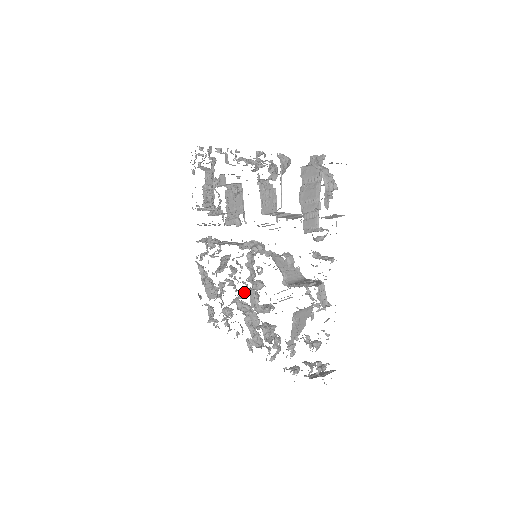
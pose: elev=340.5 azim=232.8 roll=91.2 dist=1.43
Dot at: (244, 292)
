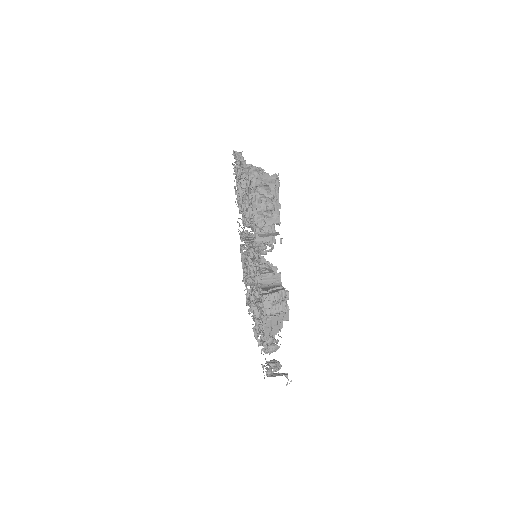
Dot at: occluded
